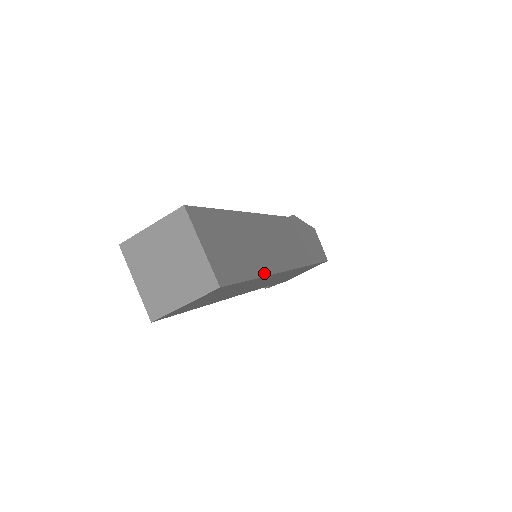
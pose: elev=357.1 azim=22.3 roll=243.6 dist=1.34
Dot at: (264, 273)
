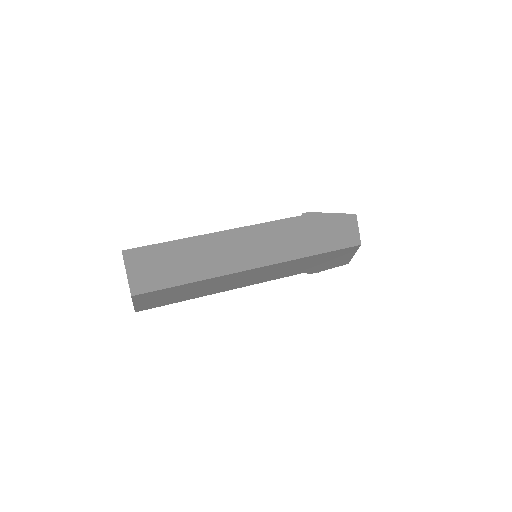
Dot at: (200, 279)
